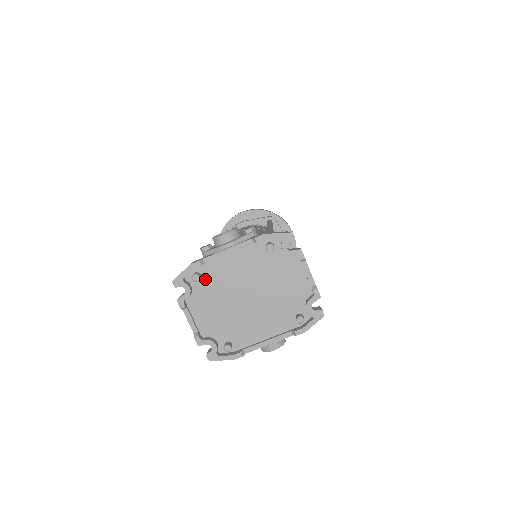
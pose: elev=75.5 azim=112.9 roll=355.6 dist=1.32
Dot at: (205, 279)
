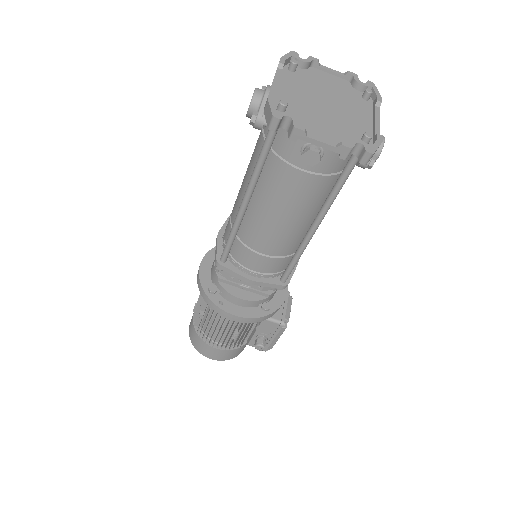
Dot at: (288, 110)
